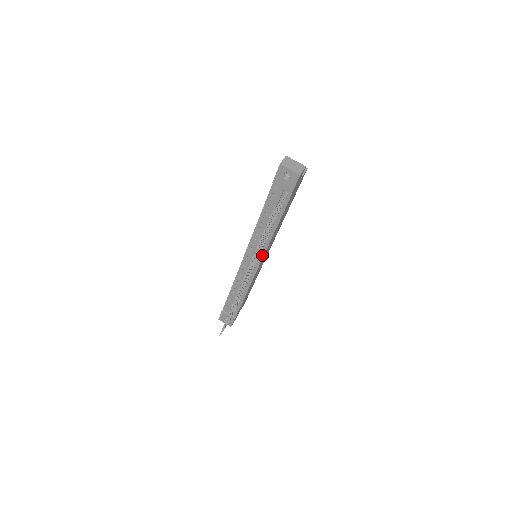
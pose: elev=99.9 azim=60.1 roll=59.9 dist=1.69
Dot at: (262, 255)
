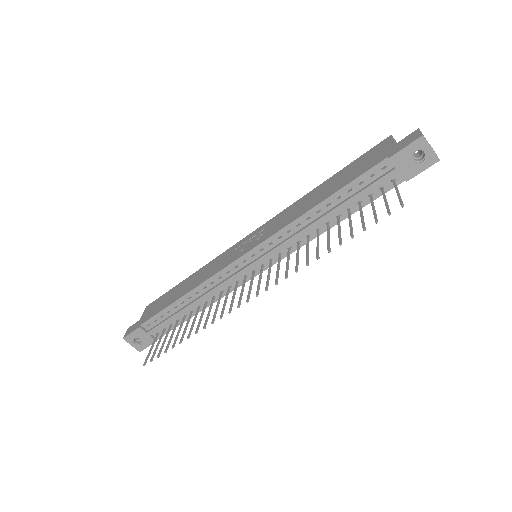
Dot at: (281, 257)
